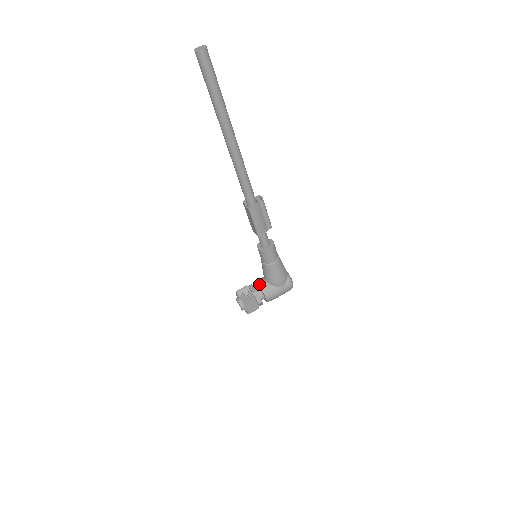
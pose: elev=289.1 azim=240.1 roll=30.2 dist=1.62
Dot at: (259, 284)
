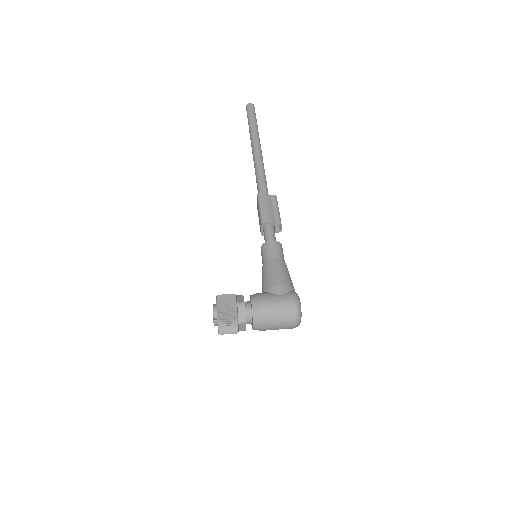
Dot at: occluded
